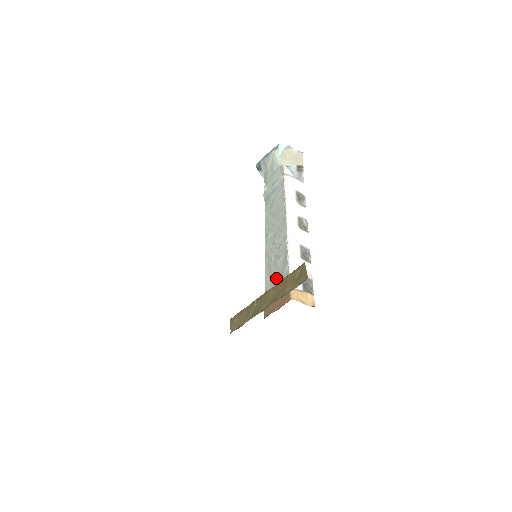
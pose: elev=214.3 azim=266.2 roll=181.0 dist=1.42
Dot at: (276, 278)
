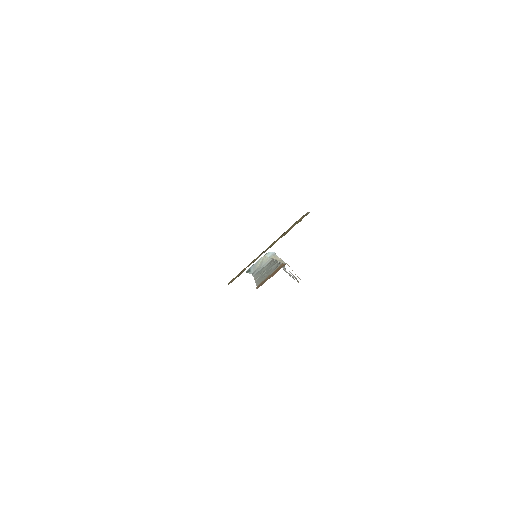
Dot at: (269, 274)
